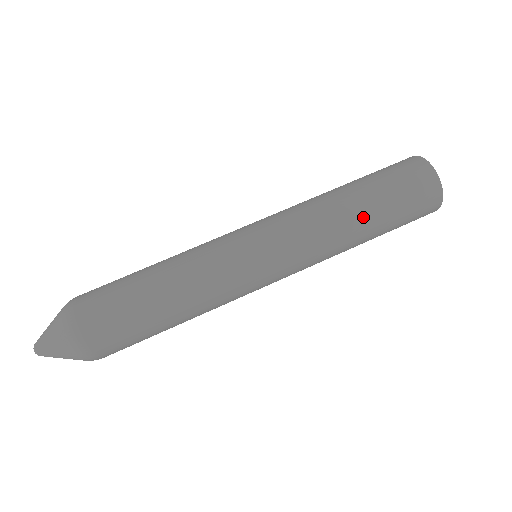
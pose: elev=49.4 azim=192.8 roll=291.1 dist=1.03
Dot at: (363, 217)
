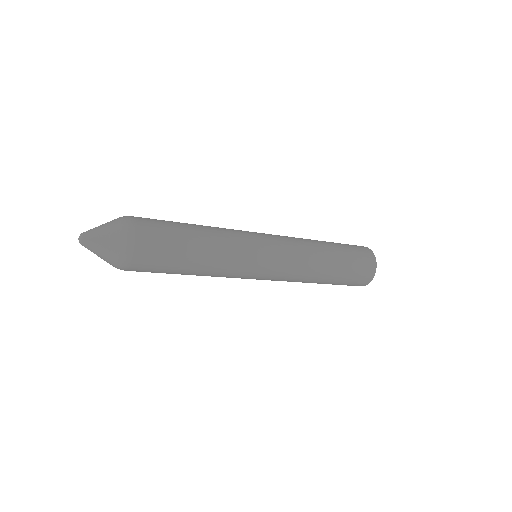
Dot at: (329, 248)
